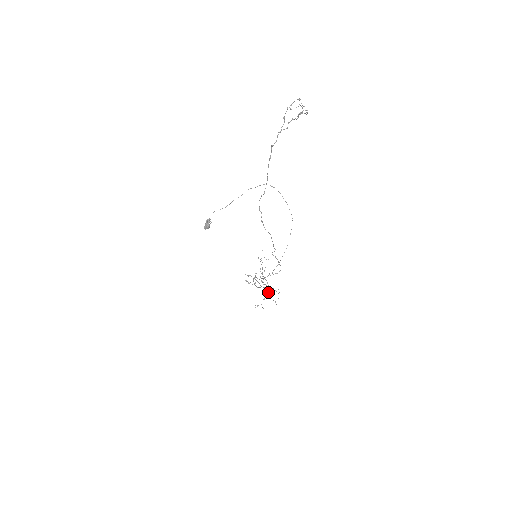
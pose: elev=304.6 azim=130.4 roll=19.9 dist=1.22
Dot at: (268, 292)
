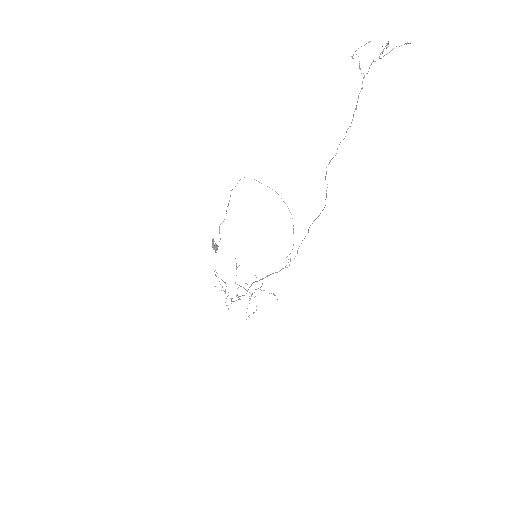
Dot at: (251, 296)
